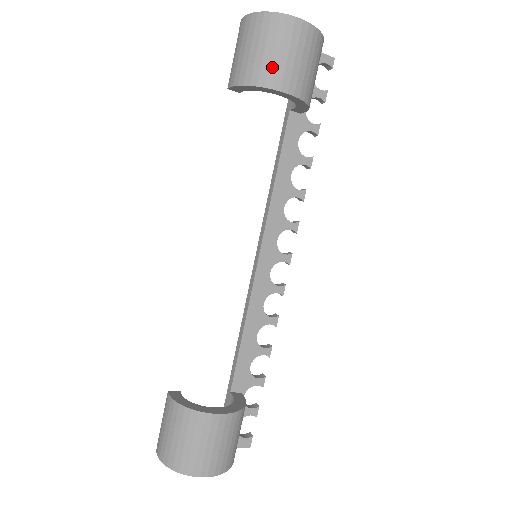
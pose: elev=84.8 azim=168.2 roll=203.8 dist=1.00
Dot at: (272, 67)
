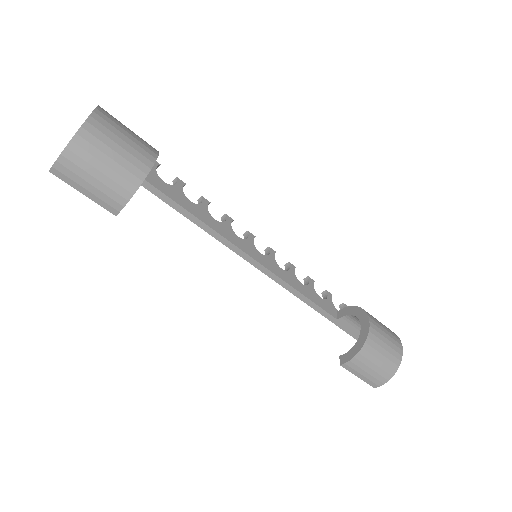
Dot at: (131, 160)
